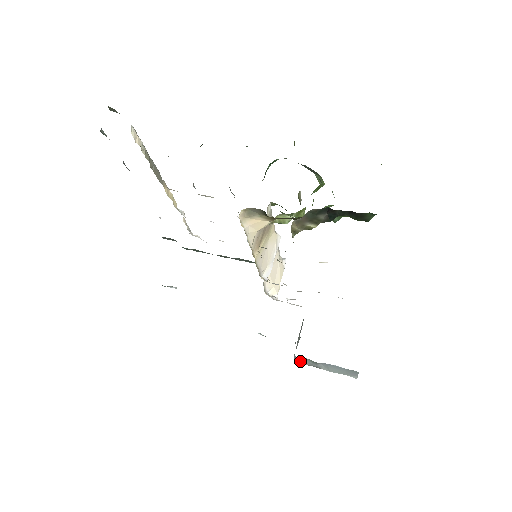
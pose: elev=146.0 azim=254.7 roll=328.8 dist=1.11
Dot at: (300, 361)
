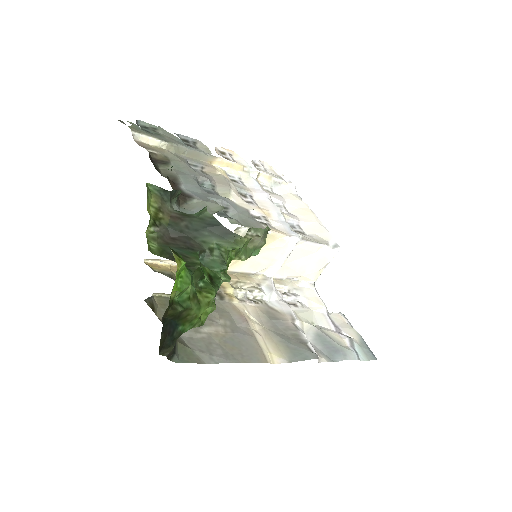
Dot at: occluded
